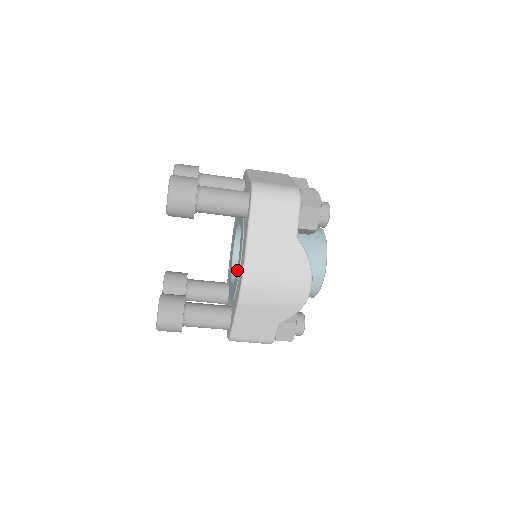
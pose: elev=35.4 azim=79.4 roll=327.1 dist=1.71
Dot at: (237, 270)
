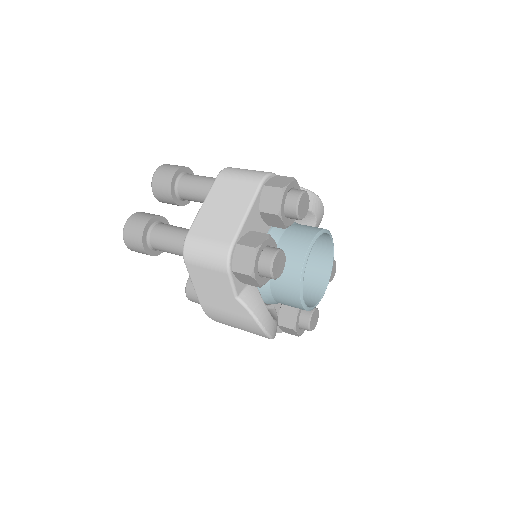
Dot at: occluded
